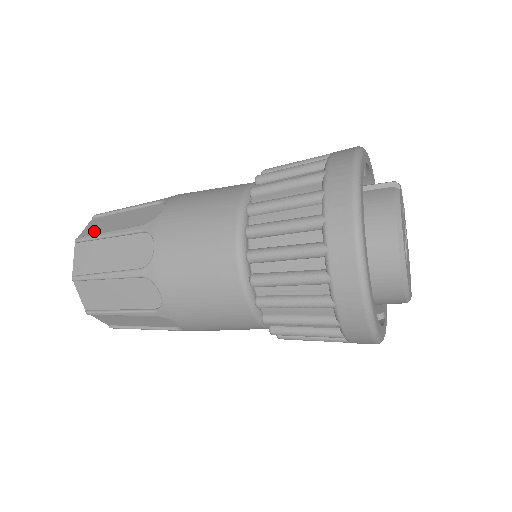
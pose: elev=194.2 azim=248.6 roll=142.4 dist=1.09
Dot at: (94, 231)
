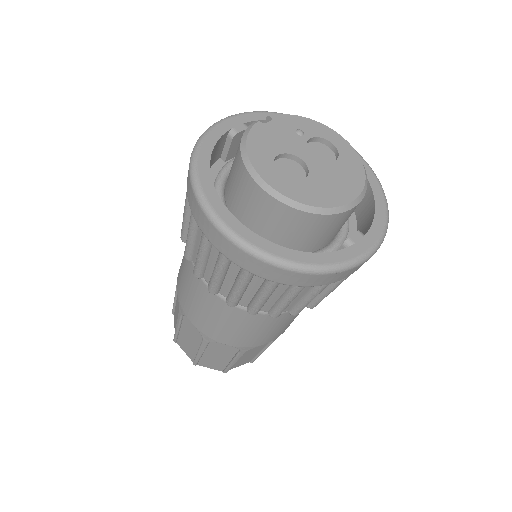
Dot at: occluded
